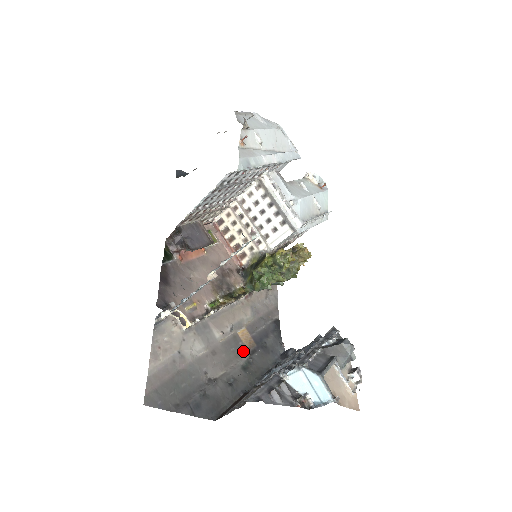
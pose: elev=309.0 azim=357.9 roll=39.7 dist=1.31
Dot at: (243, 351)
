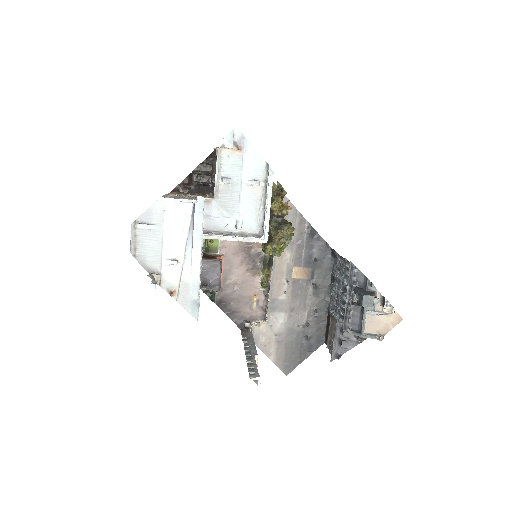
Dot at: (306, 284)
